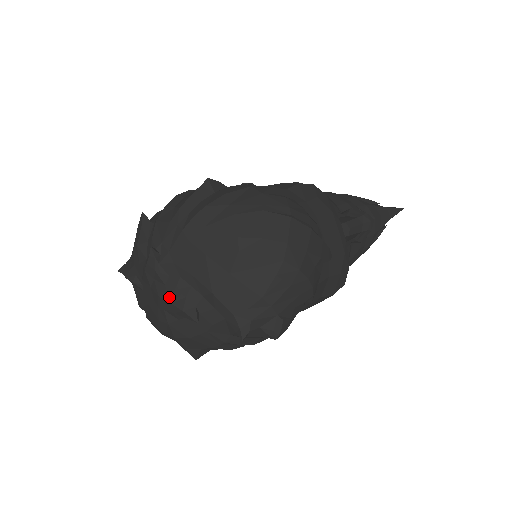
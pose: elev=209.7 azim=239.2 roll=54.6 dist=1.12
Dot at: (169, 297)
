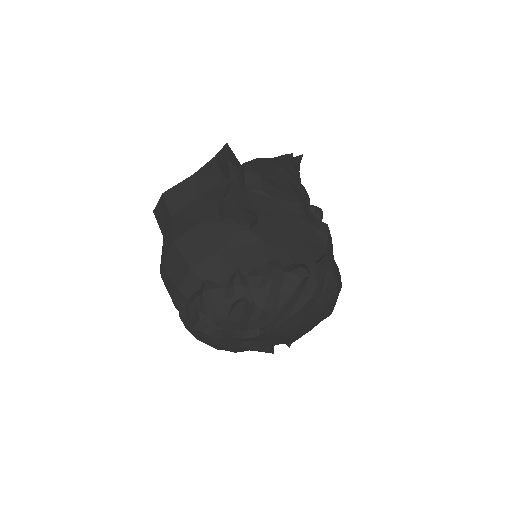
Dot at: (260, 348)
